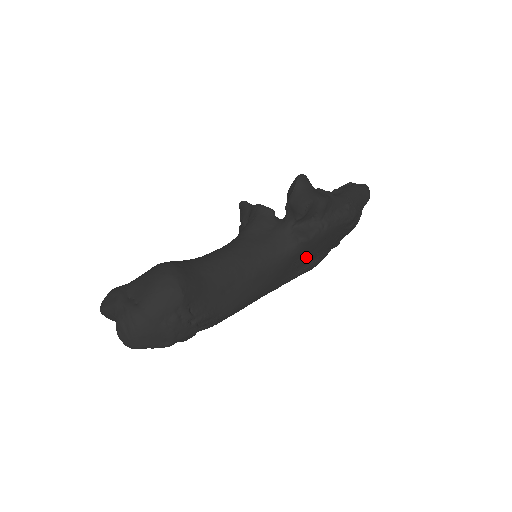
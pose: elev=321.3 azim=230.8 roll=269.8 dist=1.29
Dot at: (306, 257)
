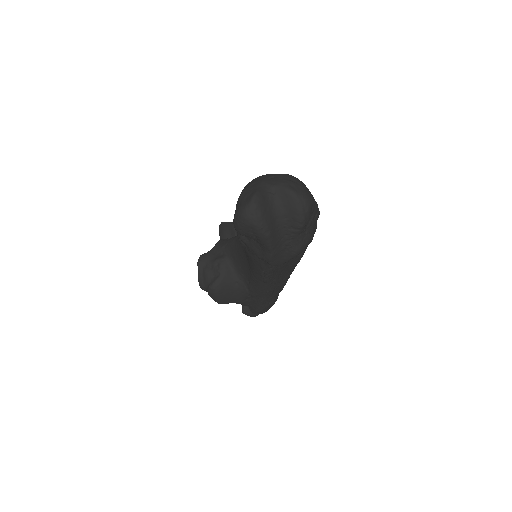
Dot at: occluded
